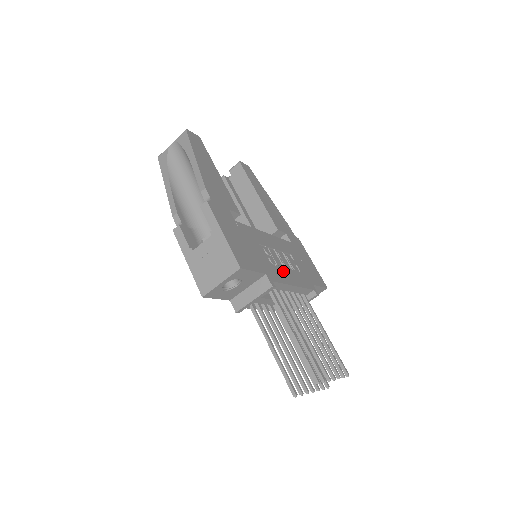
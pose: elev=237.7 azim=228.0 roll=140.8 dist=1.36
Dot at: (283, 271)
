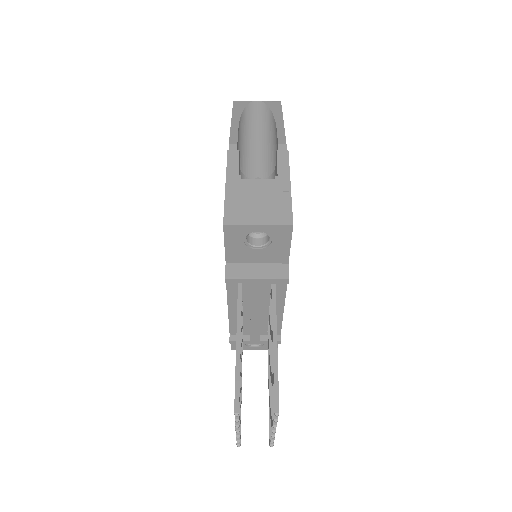
Dot at: occluded
